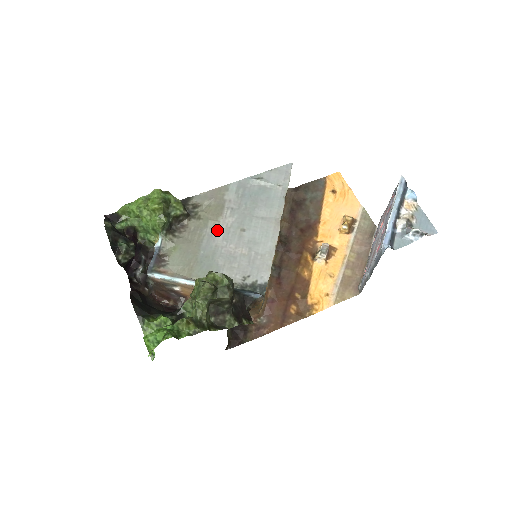
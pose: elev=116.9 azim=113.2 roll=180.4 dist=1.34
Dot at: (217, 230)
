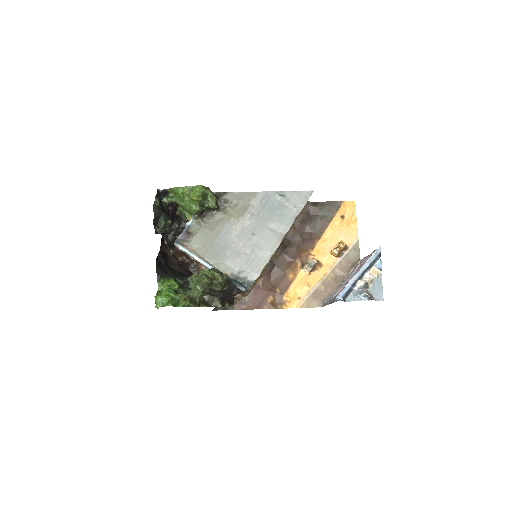
Dot at: (235, 227)
